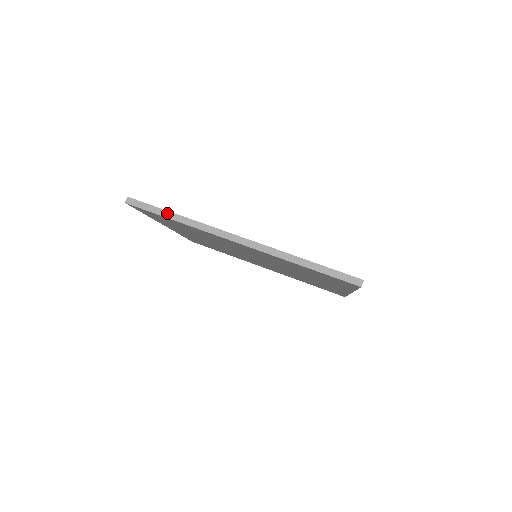
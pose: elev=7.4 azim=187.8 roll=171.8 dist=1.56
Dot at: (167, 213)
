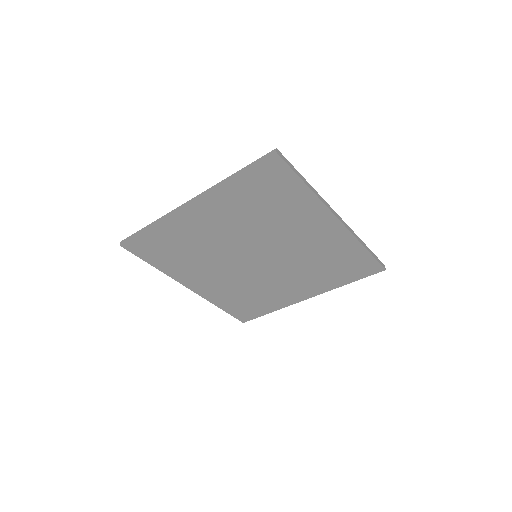
Dot at: (302, 177)
